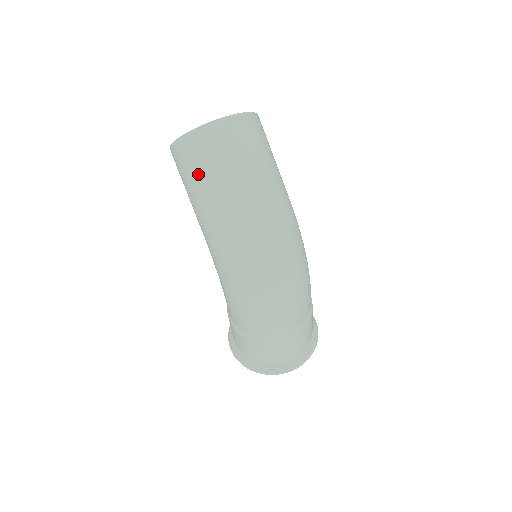
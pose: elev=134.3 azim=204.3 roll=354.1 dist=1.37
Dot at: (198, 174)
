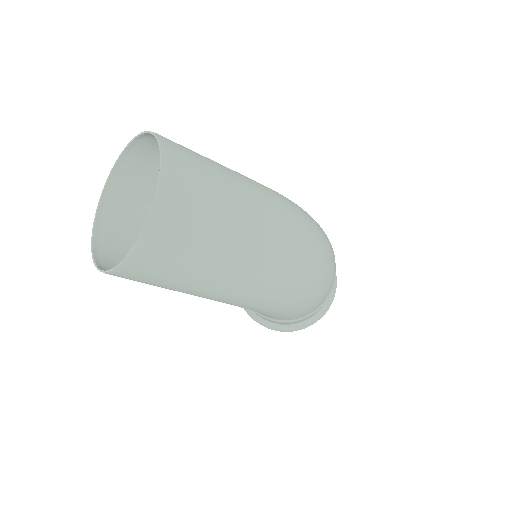
Dot at: (187, 270)
